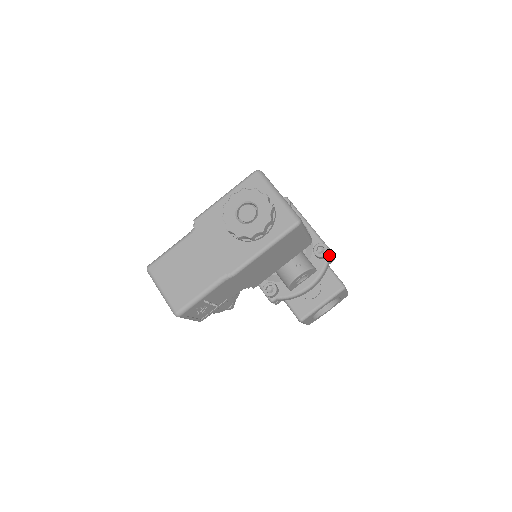
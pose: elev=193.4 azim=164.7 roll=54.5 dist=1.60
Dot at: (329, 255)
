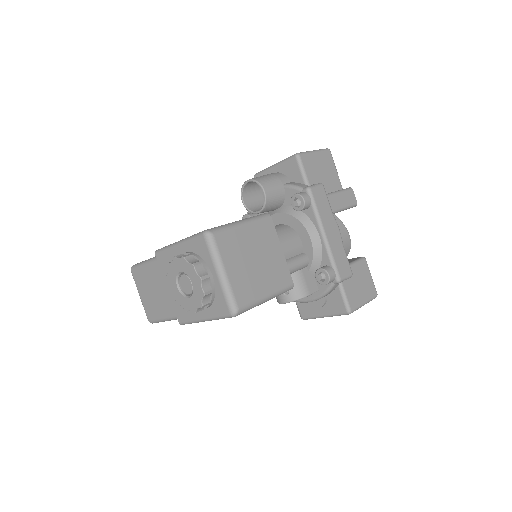
Dot at: (334, 281)
